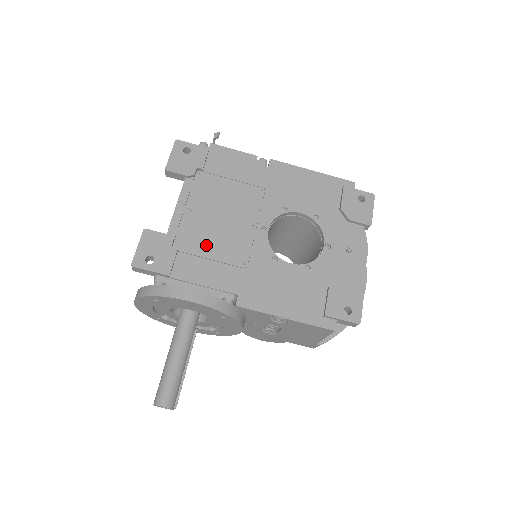
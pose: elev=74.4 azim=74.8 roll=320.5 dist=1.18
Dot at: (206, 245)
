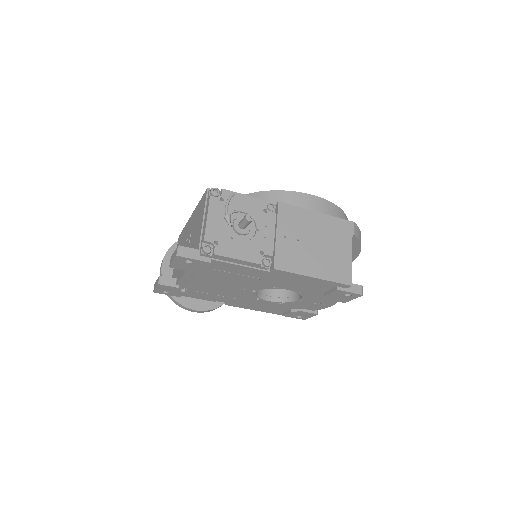
Dot at: (206, 290)
